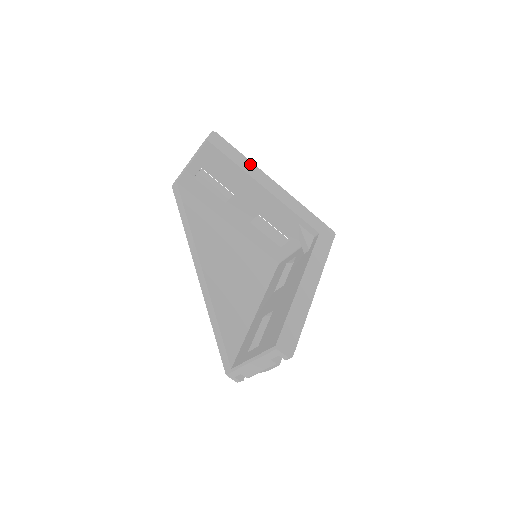
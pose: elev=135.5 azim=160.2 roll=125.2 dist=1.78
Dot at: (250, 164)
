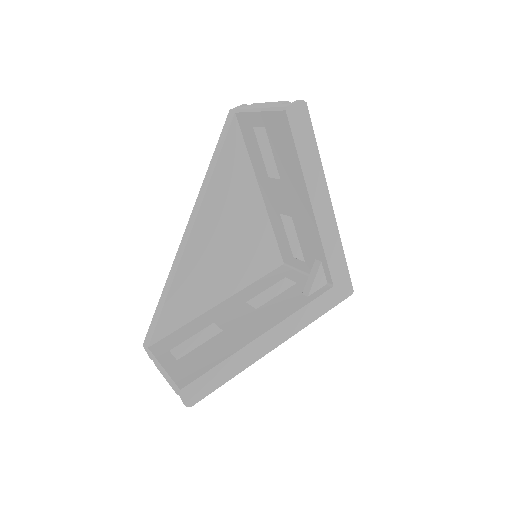
Dot at: (318, 167)
